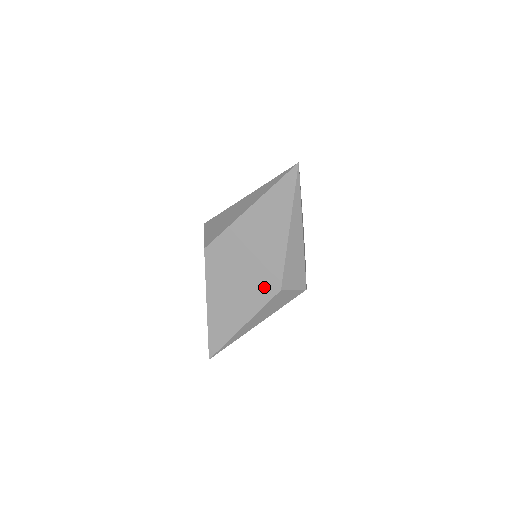
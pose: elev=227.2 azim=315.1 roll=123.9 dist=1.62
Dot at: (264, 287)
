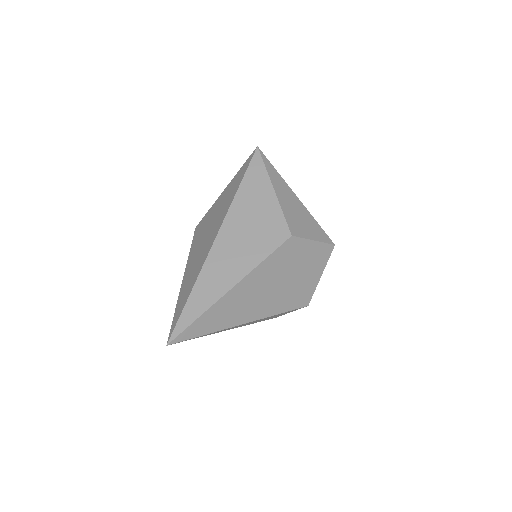
Dot at: occluded
